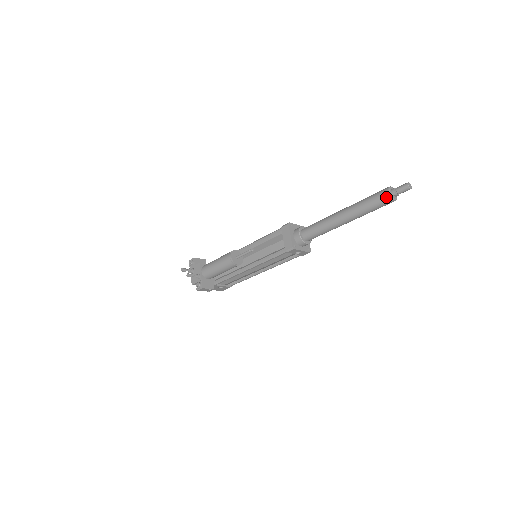
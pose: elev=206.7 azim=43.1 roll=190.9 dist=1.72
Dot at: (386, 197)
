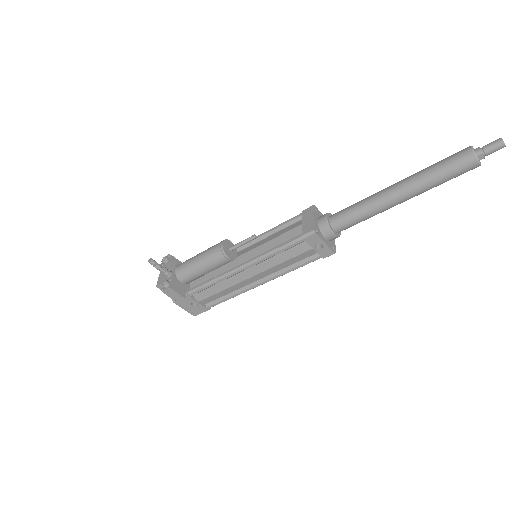
Dot at: (467, 155)
